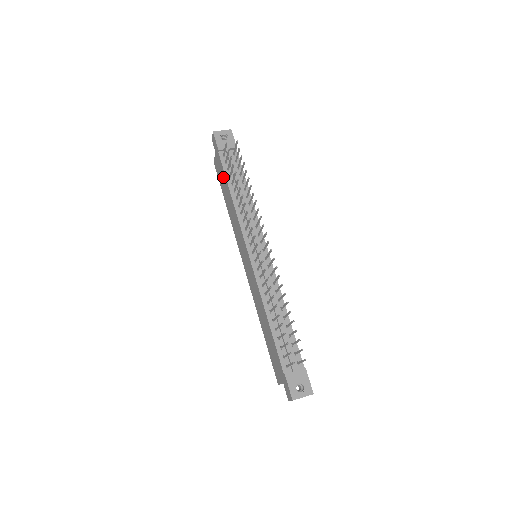
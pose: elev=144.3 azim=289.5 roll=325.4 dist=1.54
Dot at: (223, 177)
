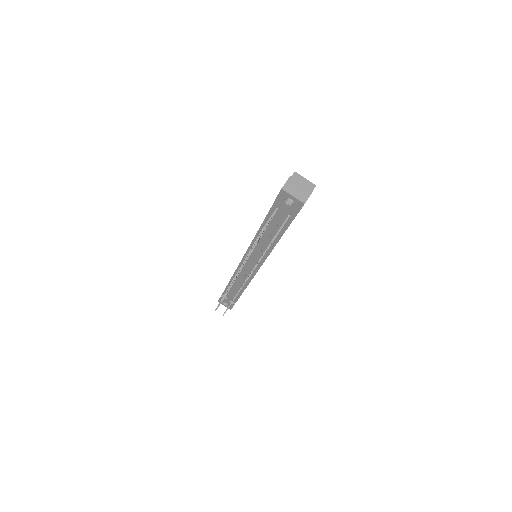
Dot at: occluded
